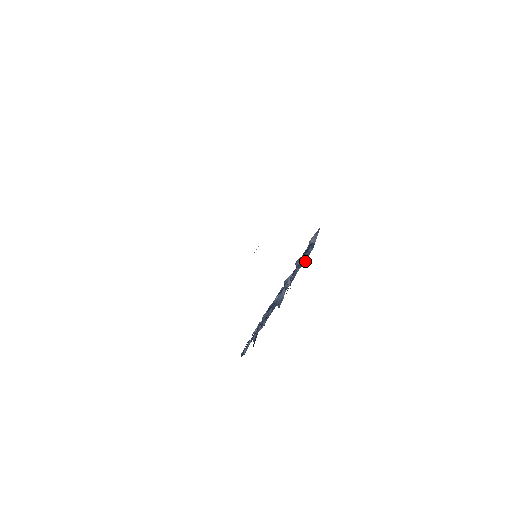
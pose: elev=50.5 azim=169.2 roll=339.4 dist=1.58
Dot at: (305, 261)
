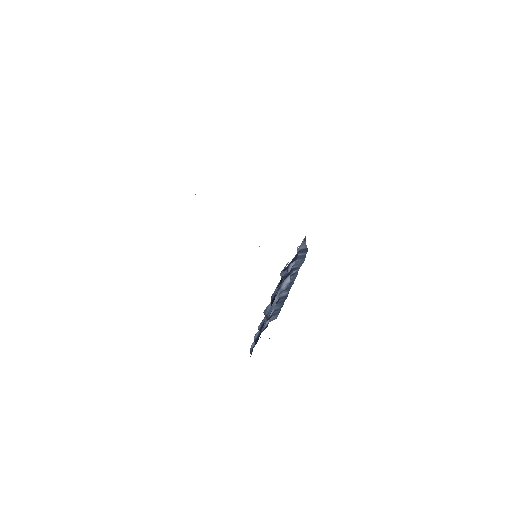
Dot at: (303, 262)
